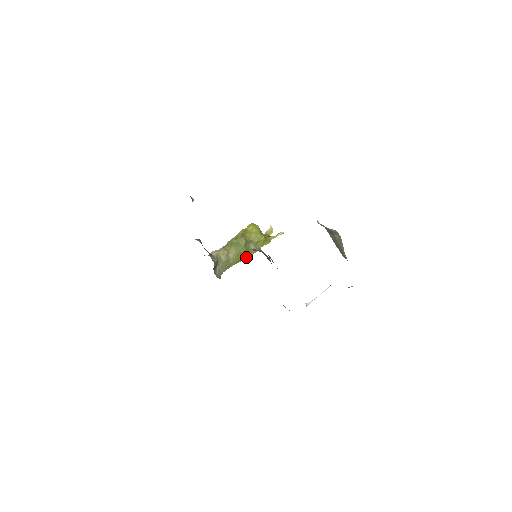
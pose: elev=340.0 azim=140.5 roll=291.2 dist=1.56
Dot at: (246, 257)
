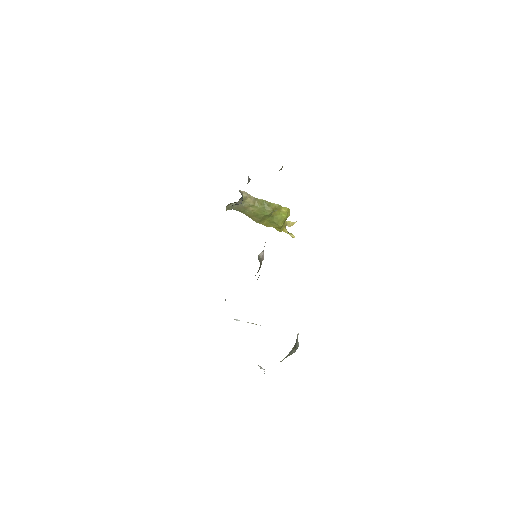
Dot at: (257, 221)
